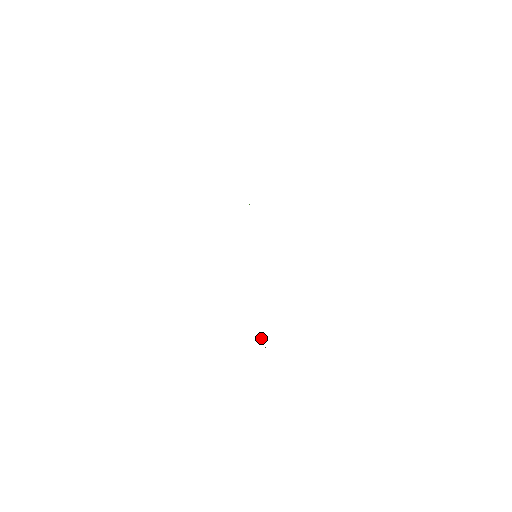
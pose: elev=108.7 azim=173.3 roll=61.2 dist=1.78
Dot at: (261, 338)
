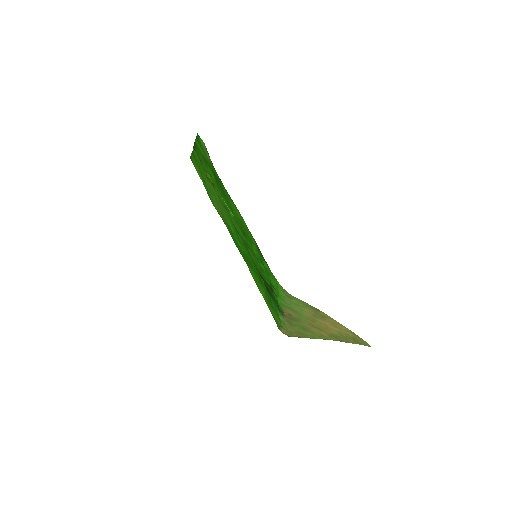
Dot at: (288, 324)
